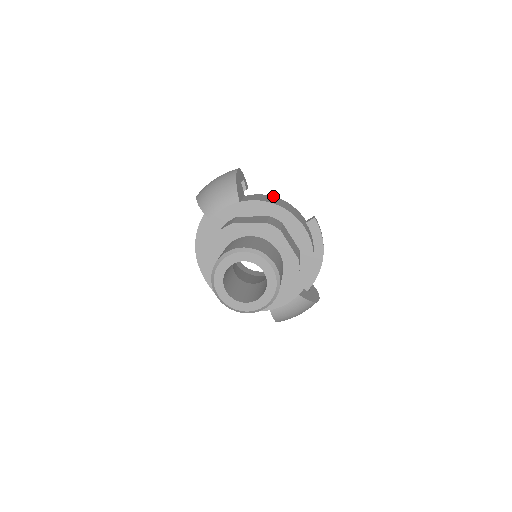
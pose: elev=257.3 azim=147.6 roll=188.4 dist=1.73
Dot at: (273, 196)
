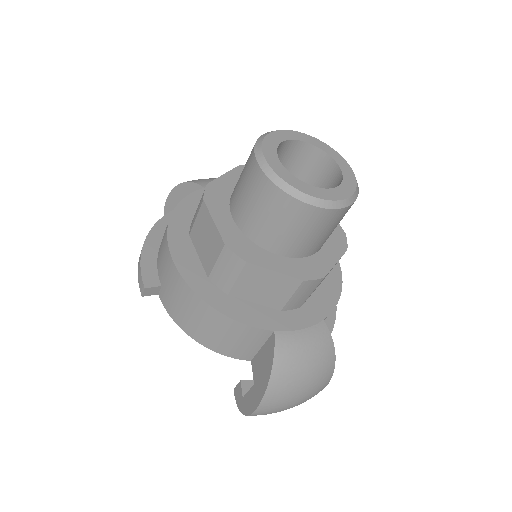
Dot at: occluded
